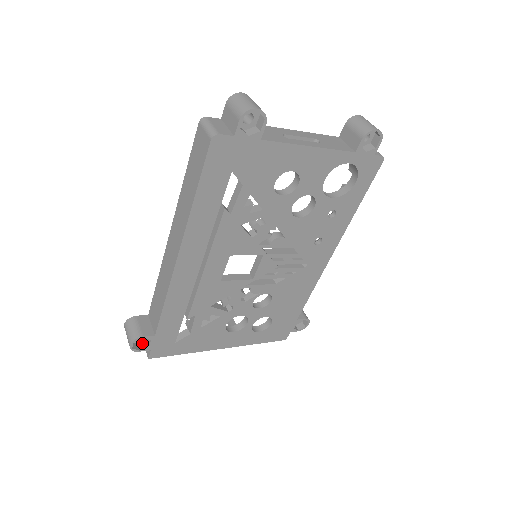
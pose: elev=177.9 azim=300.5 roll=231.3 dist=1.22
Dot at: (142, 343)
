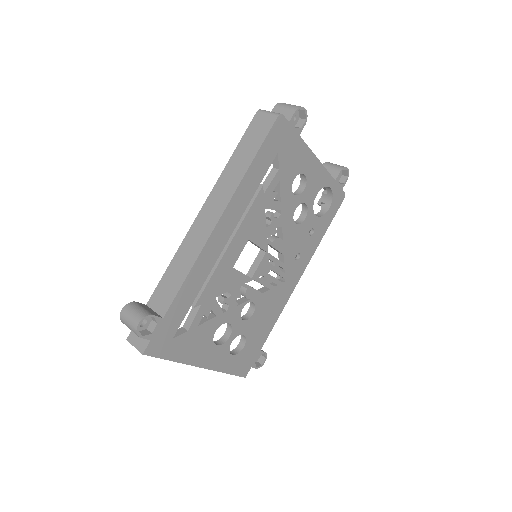
Dot at: (142, 331)
